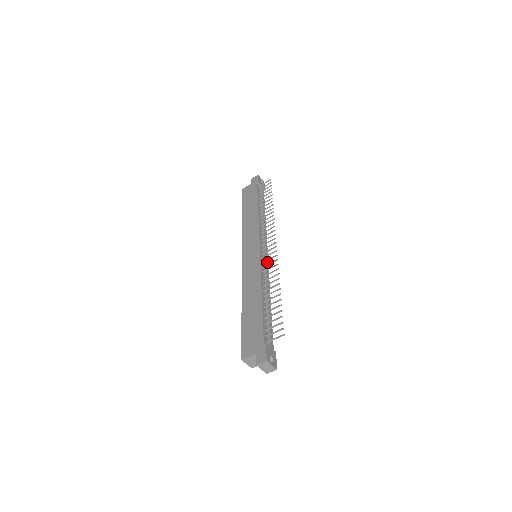
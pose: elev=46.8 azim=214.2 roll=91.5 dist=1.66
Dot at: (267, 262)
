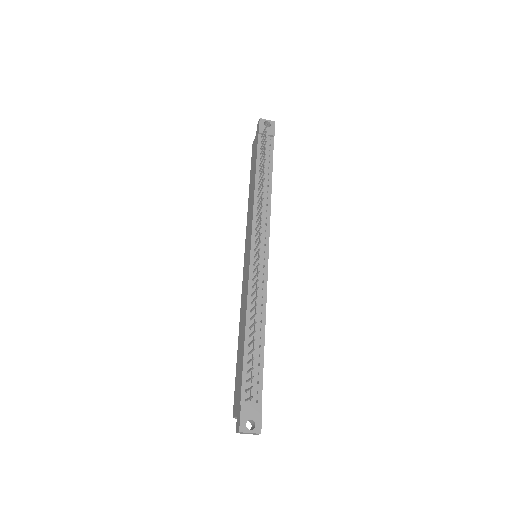
Dot at: (265, 263)
